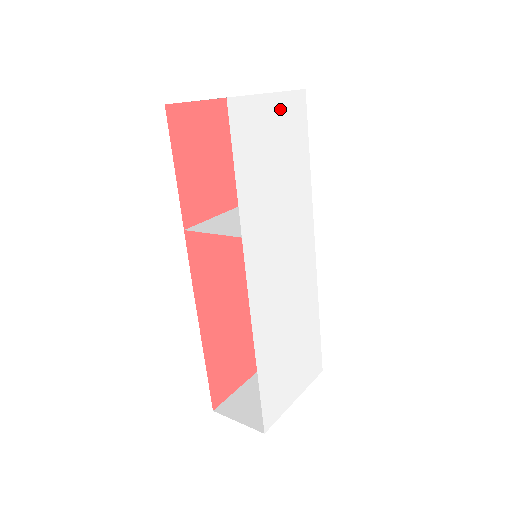
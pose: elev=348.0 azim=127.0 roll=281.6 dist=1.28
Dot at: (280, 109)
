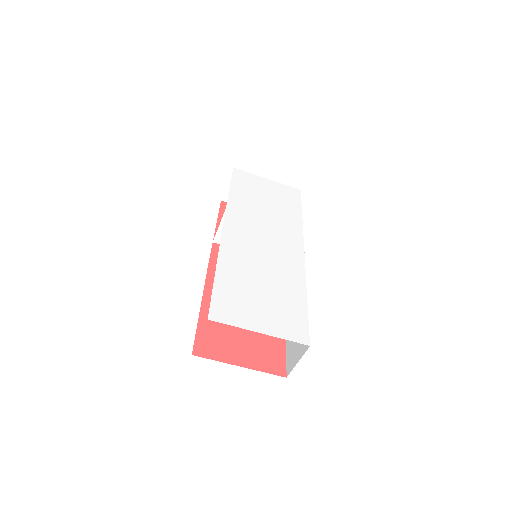
Dot at: (275, 186)
